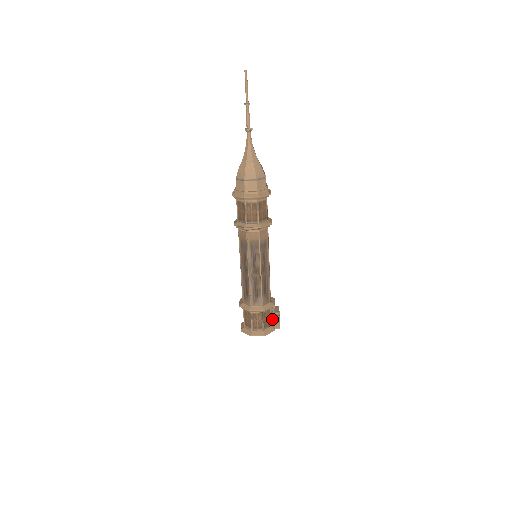
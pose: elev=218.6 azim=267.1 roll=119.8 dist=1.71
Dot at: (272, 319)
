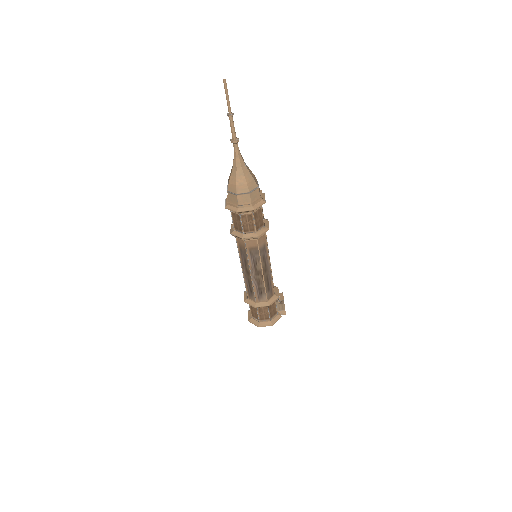
Dot at: (277, 307)
